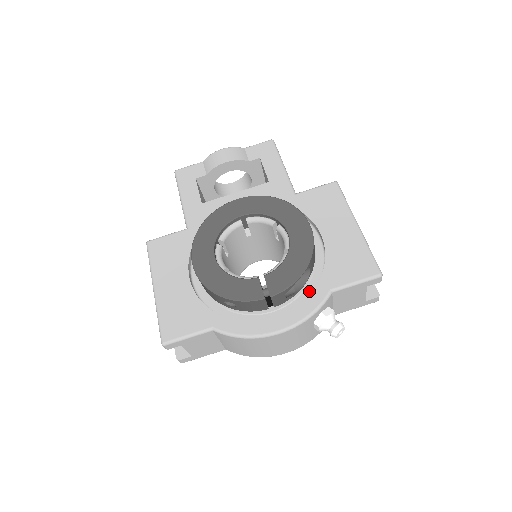
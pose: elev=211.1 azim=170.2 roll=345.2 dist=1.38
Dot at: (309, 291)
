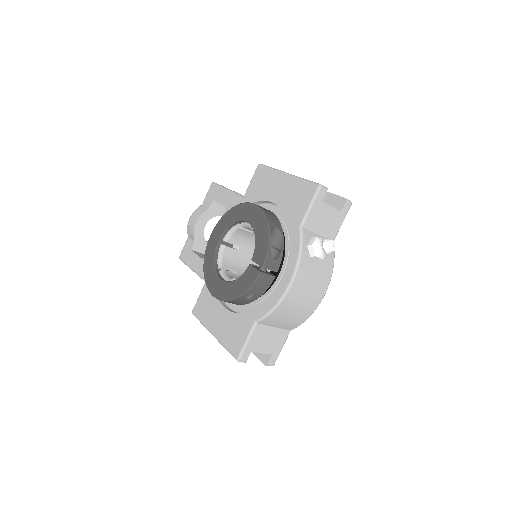
Dot at: occluded
